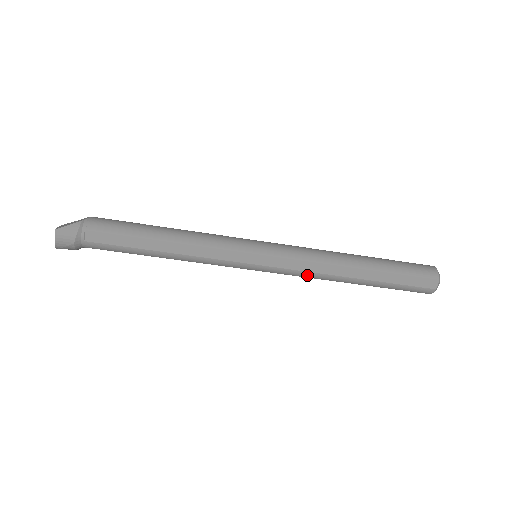
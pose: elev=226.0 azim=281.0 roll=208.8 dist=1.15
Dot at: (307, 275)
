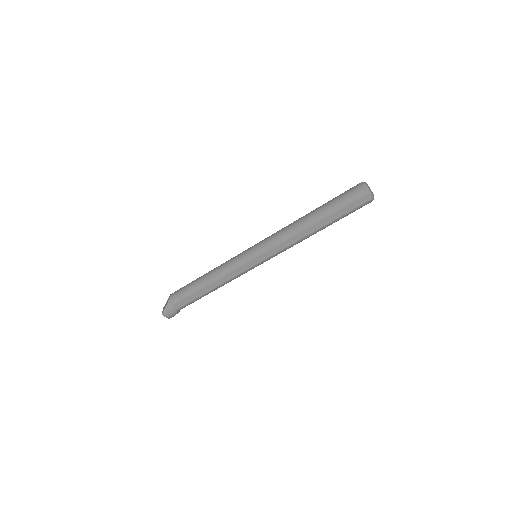
Dot at: occluded
